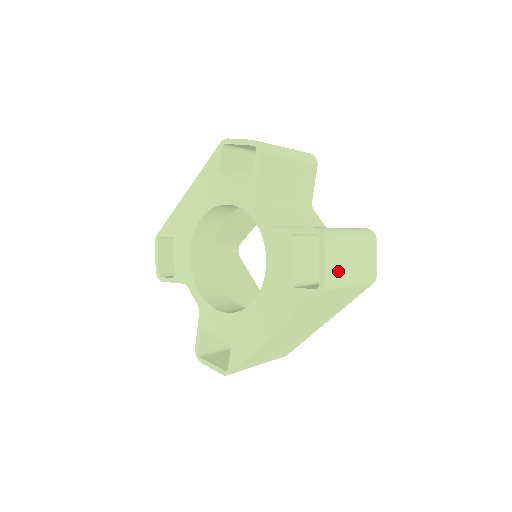
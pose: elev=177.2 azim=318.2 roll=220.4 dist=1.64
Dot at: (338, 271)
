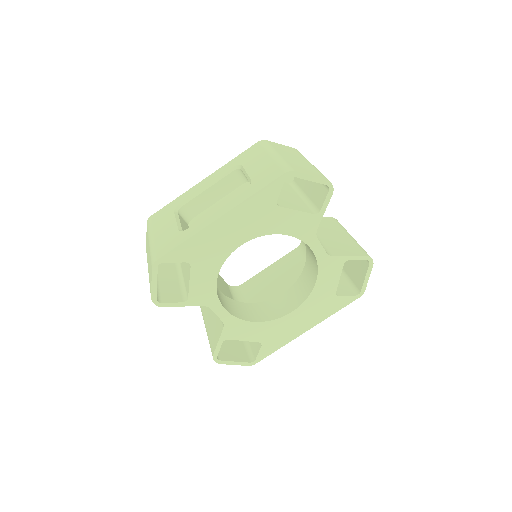
Dot at: occluded
